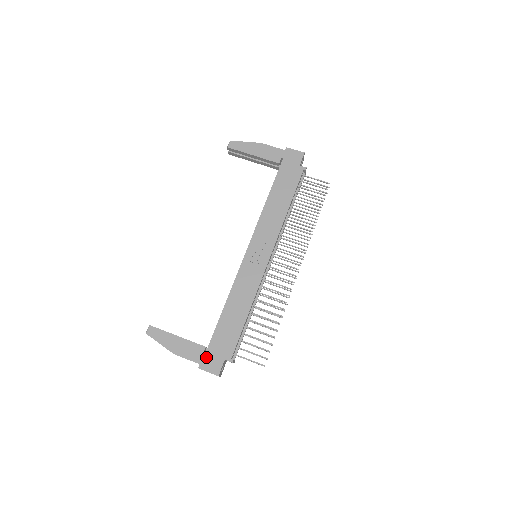
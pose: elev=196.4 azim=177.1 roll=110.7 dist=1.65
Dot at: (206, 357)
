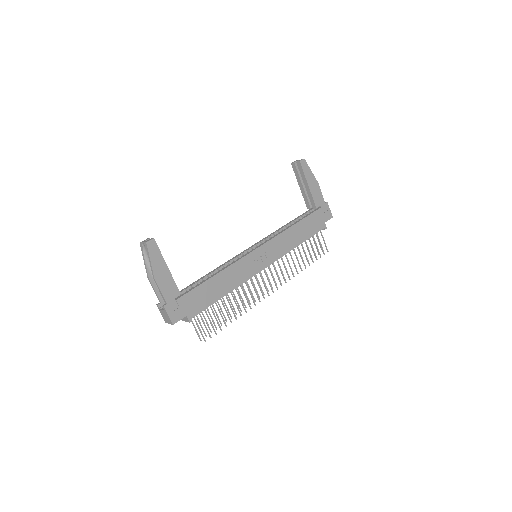
Dot at: (175, 302)
